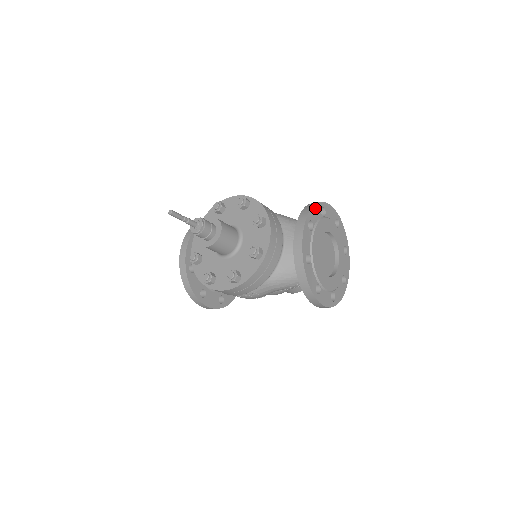
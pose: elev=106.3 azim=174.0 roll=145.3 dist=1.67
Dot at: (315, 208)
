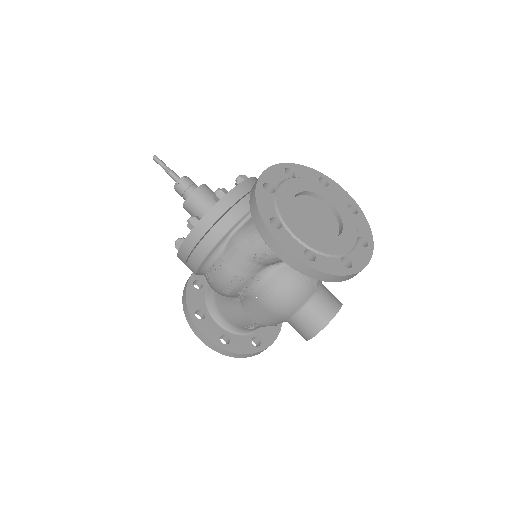
Dot at: (307, 169)
